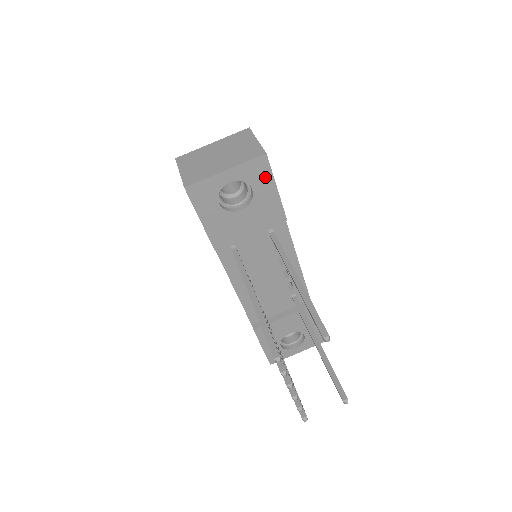
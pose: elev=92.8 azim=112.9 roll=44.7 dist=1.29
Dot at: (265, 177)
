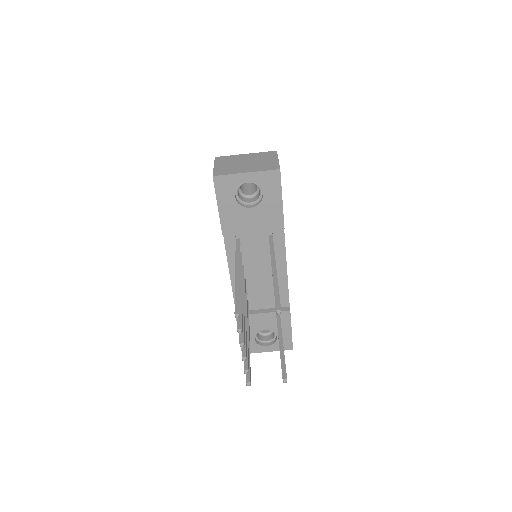
Dot at: (275, 187)
